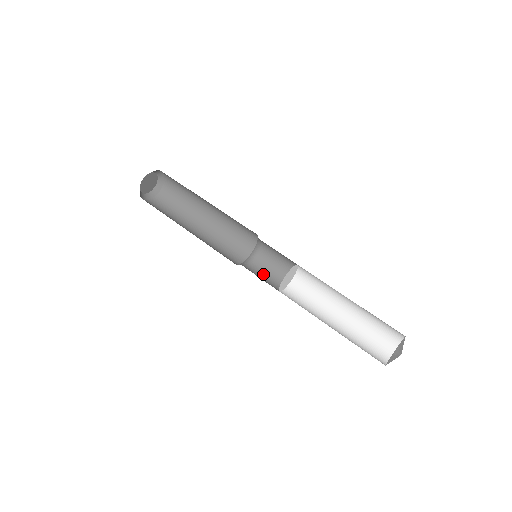
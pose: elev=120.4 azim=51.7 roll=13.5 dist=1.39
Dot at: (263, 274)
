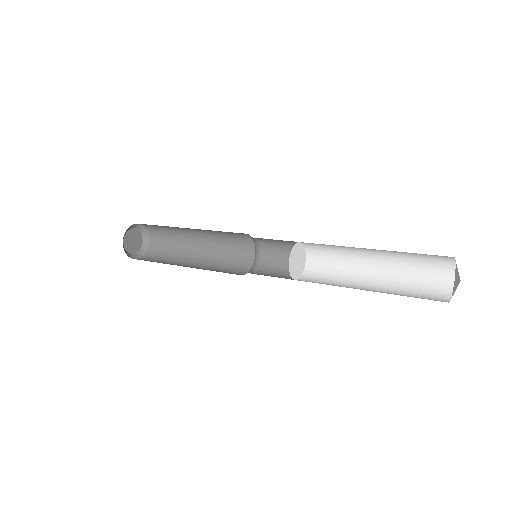
Dot at: occluded
